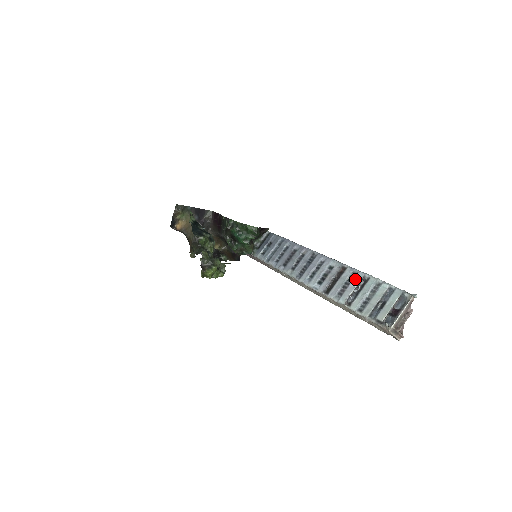
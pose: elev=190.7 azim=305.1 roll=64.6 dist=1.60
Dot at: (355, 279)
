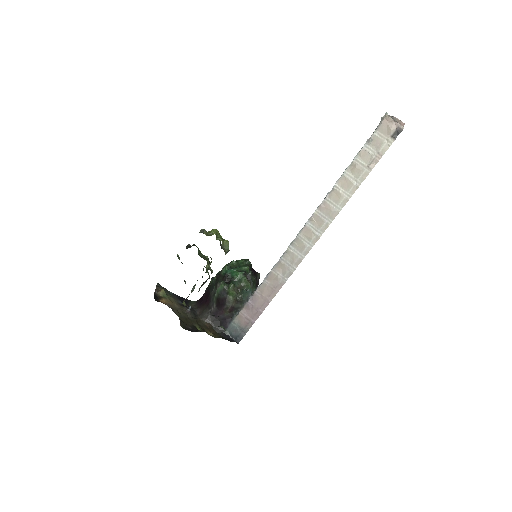
Dot at: occluded
